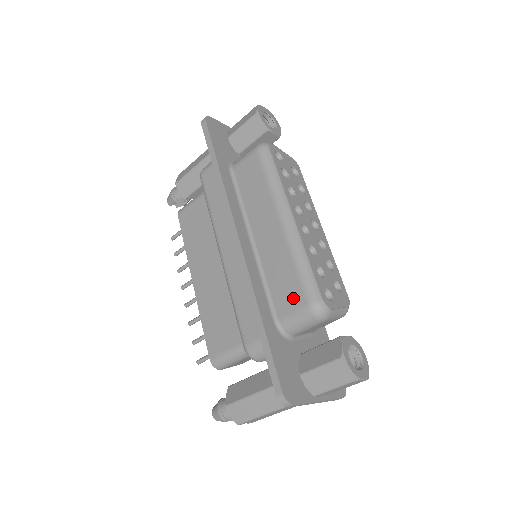
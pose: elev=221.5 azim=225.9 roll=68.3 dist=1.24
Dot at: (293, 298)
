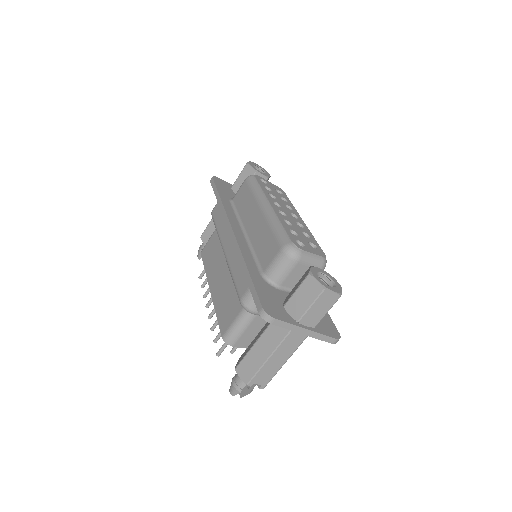
Dot at: (272, 251)
